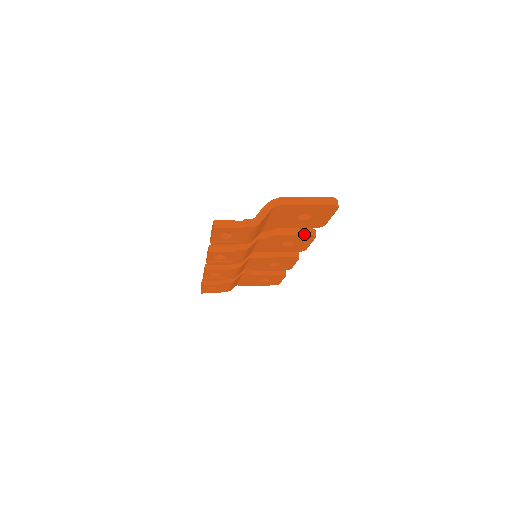
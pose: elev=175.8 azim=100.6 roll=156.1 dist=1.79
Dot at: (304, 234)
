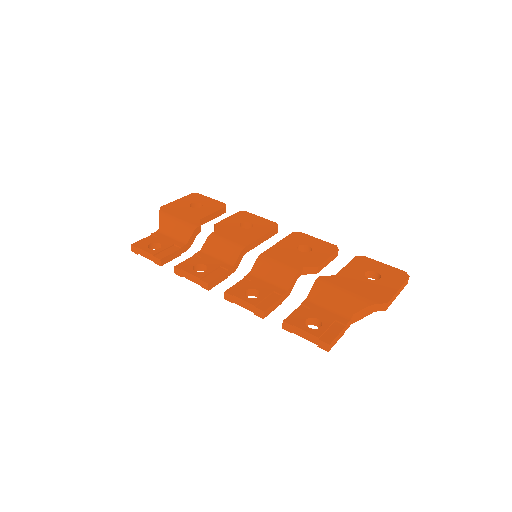
Dot at: occluded
